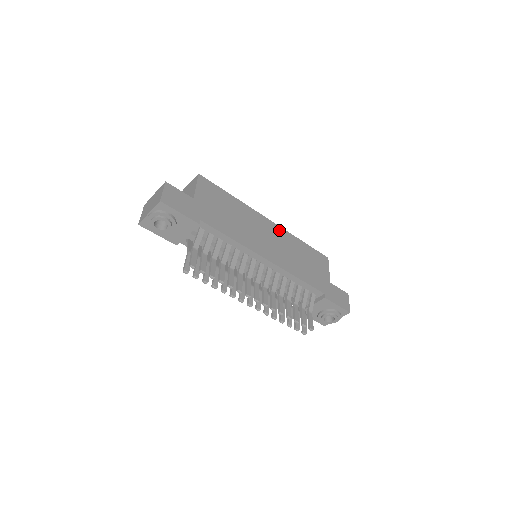
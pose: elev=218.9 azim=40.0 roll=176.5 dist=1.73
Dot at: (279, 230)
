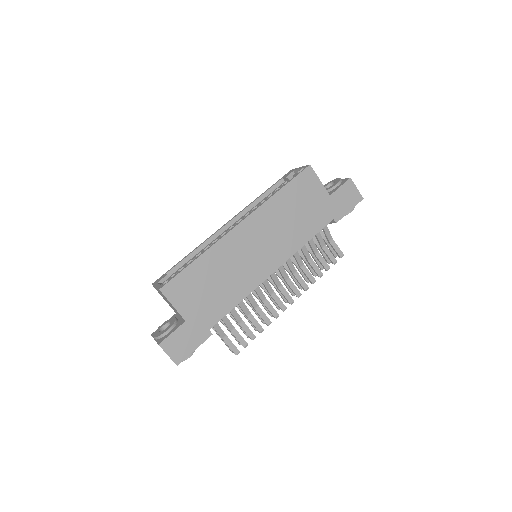
Dot at: (255, 219)
